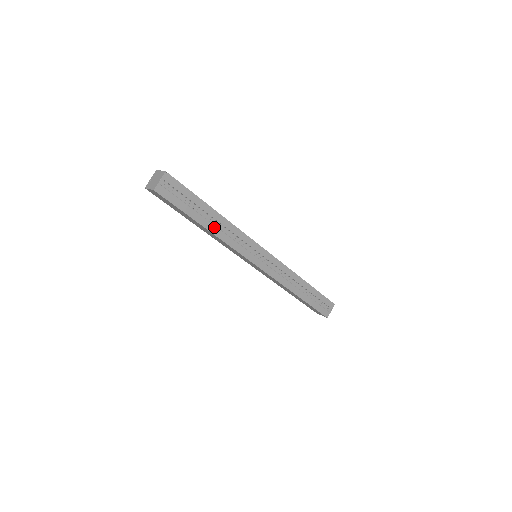
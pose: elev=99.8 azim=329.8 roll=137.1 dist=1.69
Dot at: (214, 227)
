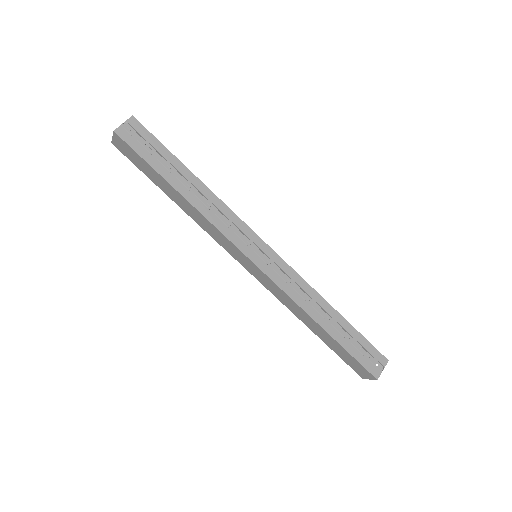
Dot at: (191, 195)
